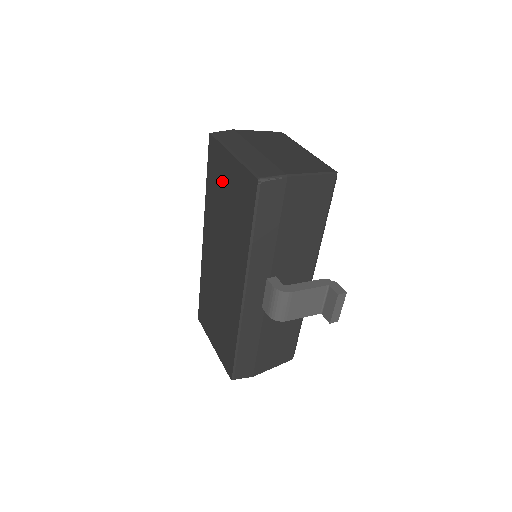
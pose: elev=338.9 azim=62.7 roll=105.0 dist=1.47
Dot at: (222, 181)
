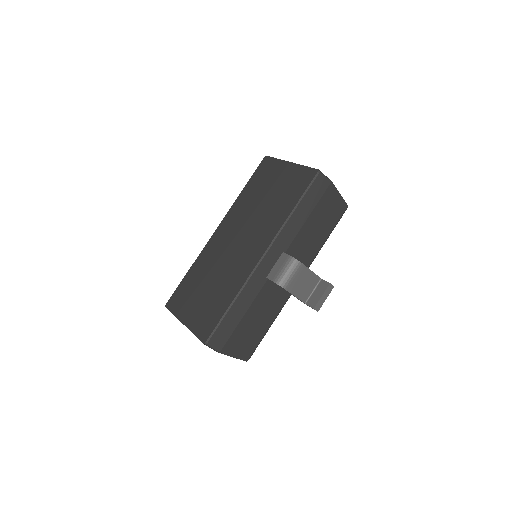
Dot at: (269, 181)
